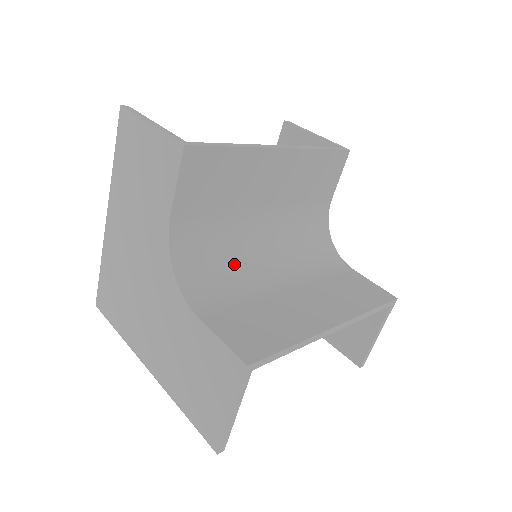
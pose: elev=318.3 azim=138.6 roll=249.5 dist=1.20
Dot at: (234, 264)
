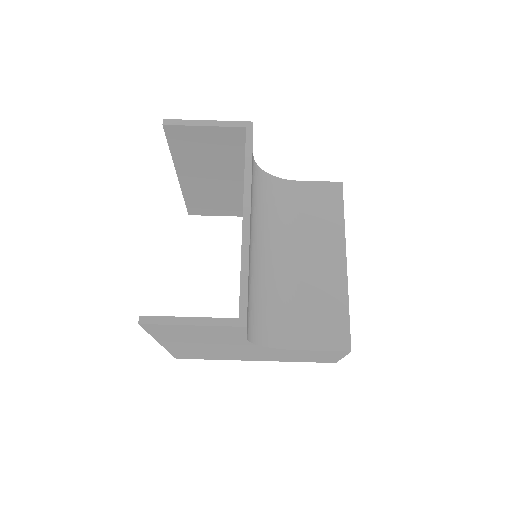
Dot at: (267, 290)
